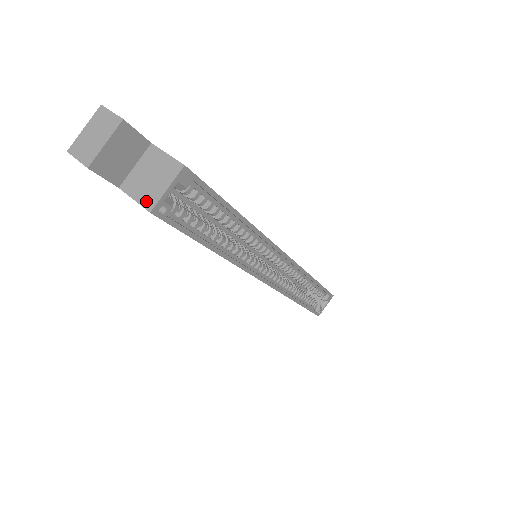
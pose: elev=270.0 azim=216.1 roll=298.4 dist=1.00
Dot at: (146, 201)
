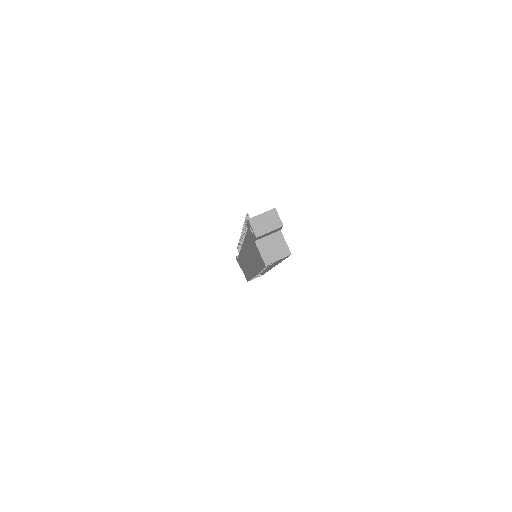
Dot at: (266, 259)
